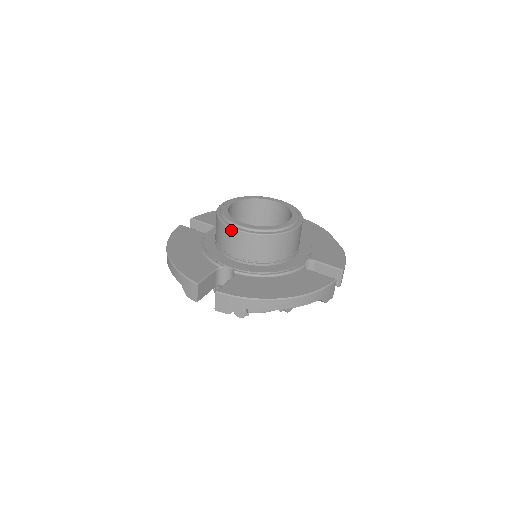
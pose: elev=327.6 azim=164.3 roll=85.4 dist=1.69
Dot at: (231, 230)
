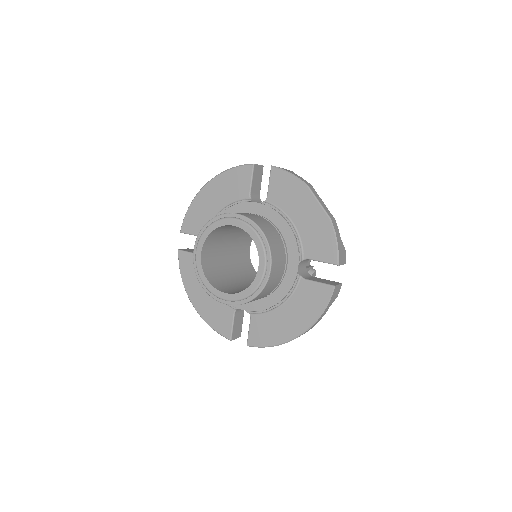
Dot at: (220, 302)
